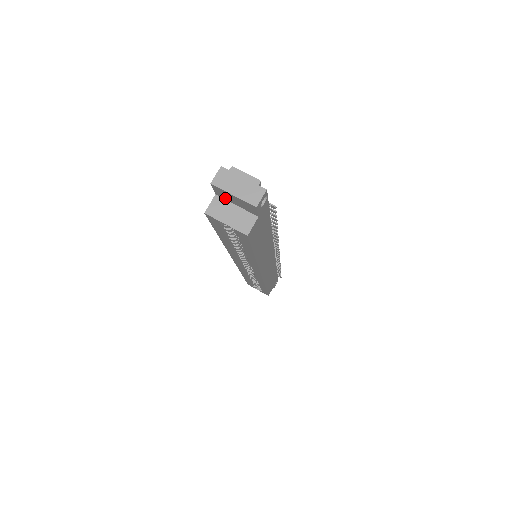
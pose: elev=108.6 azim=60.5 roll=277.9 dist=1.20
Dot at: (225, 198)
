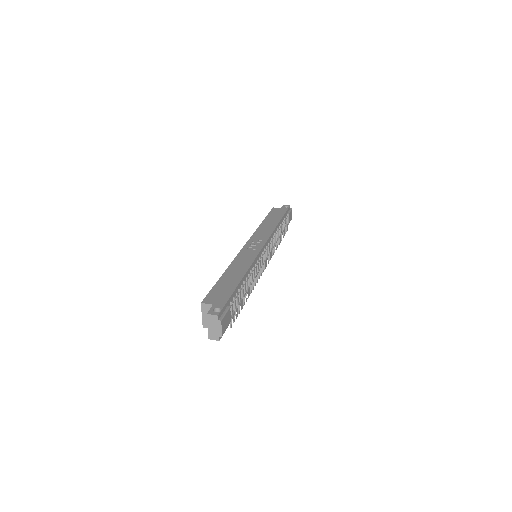
Dot at: occluded
